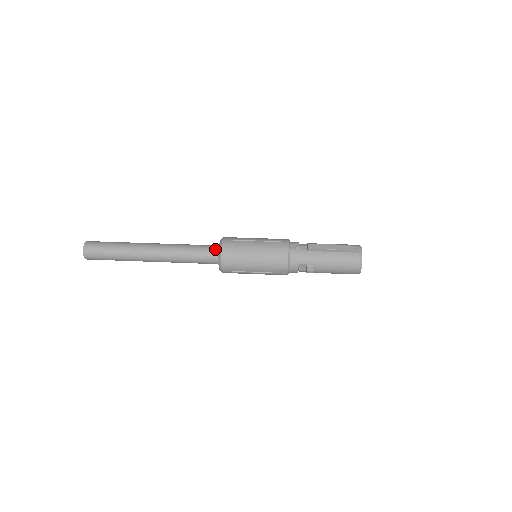
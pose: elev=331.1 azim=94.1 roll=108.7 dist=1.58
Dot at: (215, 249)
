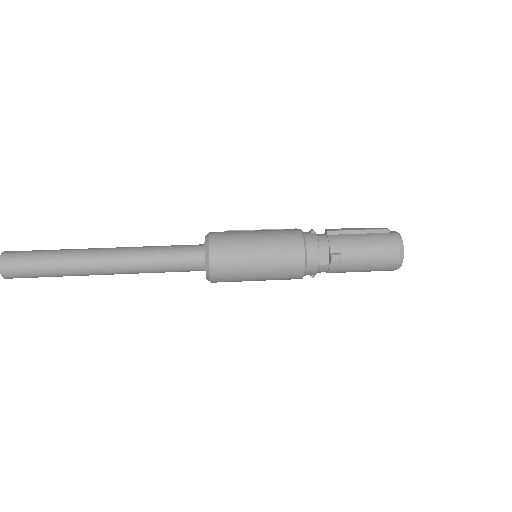
Dot at: (199, 245)
